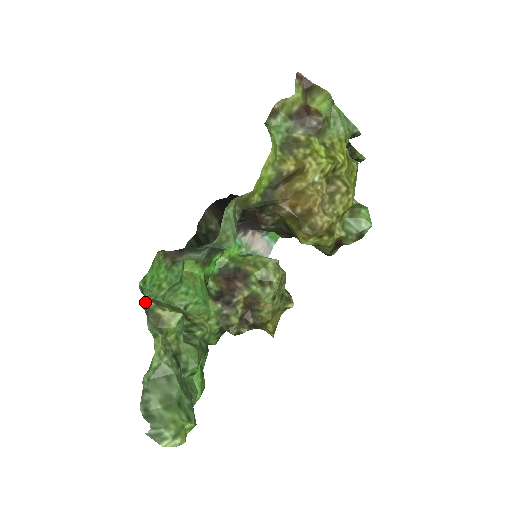
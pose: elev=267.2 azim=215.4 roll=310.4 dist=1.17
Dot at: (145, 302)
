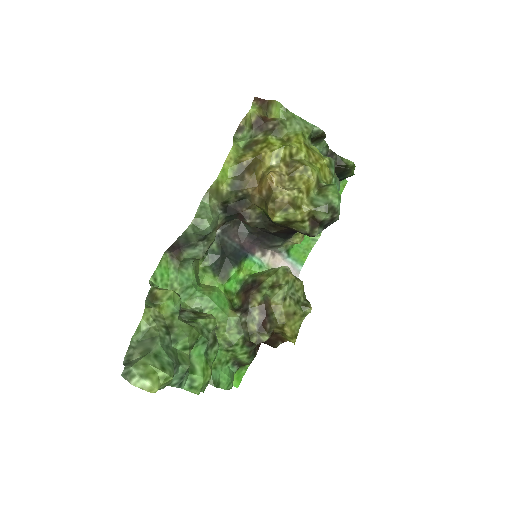
Dot at: occluded
